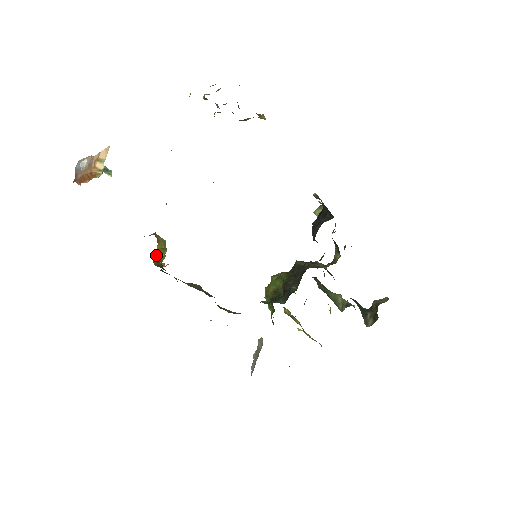
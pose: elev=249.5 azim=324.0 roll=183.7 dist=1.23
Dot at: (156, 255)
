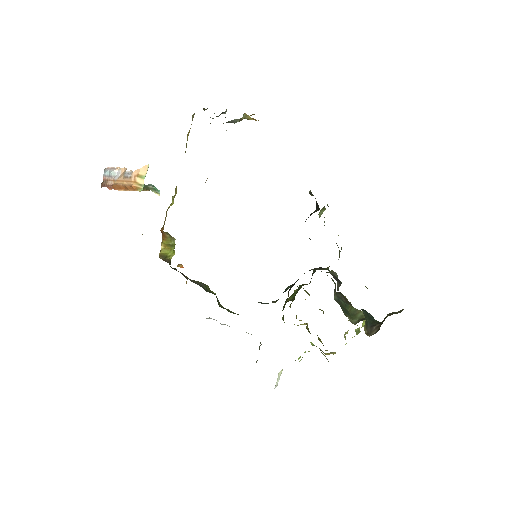
Dot at: (162, 249)
